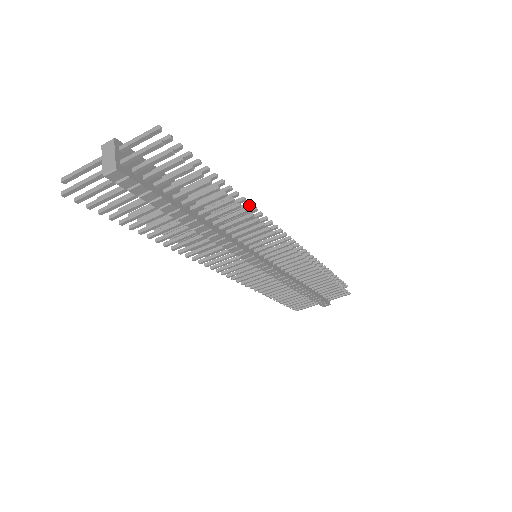
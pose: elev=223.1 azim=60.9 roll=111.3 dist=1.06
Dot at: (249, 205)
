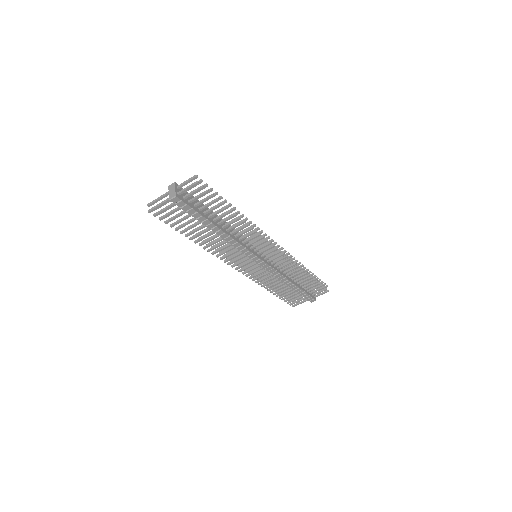
Dot at: (247, 219)
